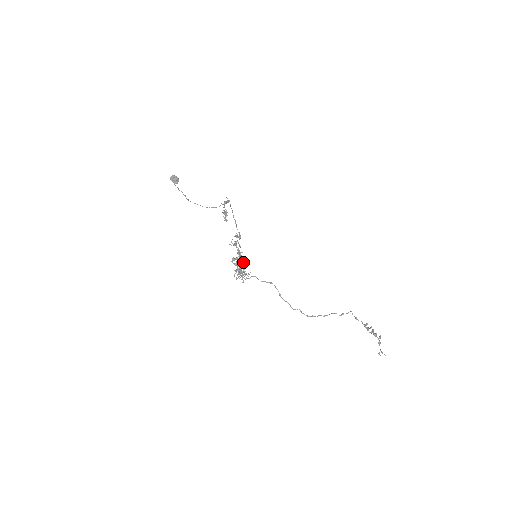
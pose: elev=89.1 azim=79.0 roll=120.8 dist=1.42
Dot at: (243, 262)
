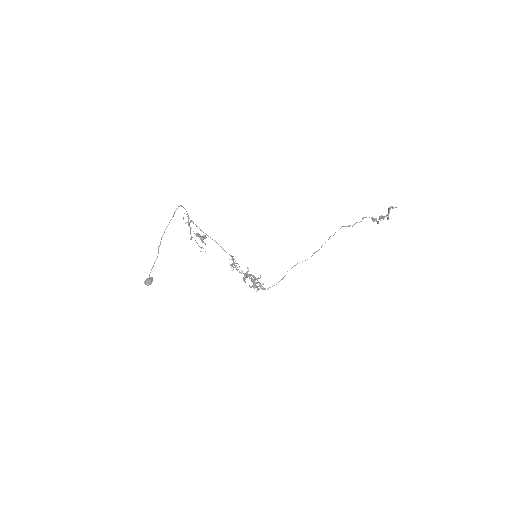
Dot at: (254, 285)
